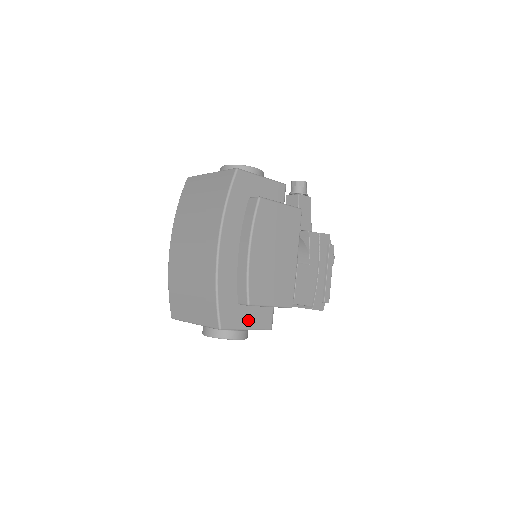
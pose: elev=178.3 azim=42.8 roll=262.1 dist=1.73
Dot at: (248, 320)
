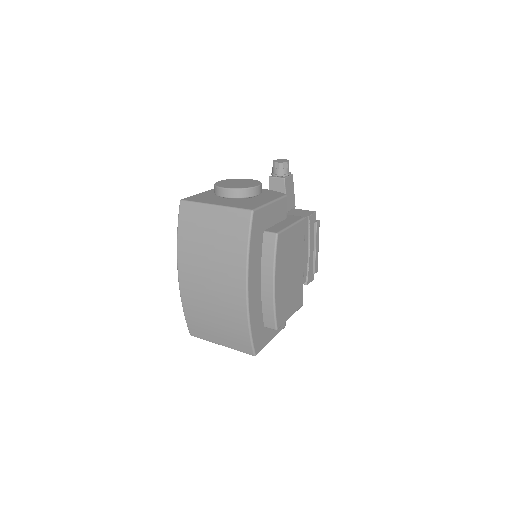
Dot at: (271, 333)
